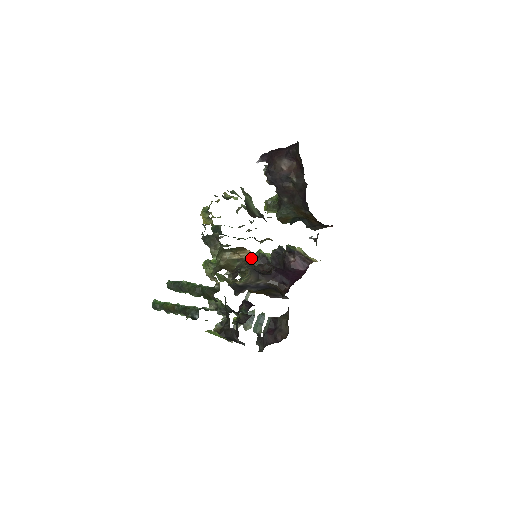
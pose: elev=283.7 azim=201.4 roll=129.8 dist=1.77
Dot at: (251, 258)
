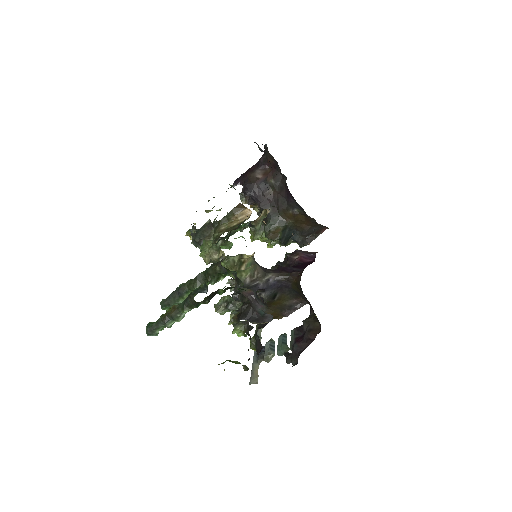
Dot at: occluded
